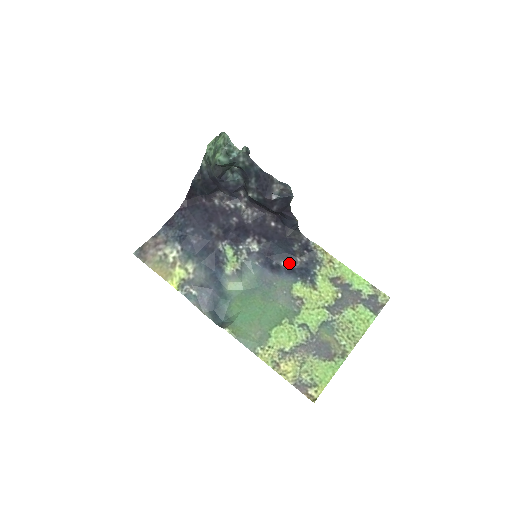
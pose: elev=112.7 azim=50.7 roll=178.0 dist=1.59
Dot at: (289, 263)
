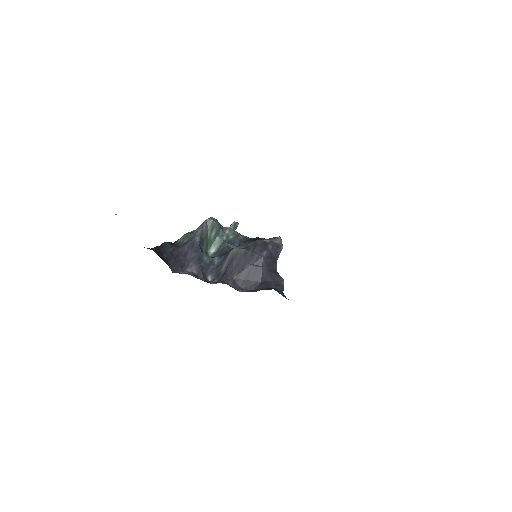
Dot at: occluded
